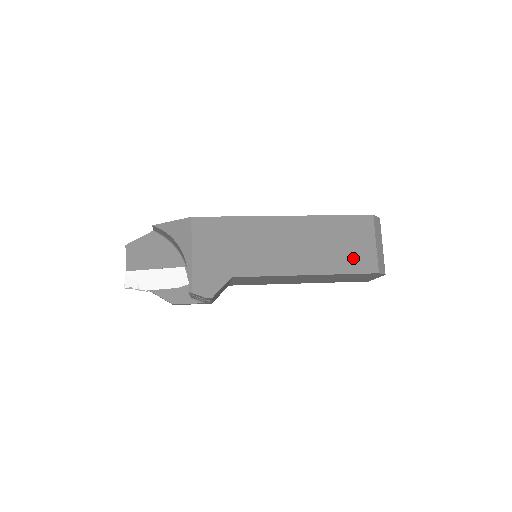
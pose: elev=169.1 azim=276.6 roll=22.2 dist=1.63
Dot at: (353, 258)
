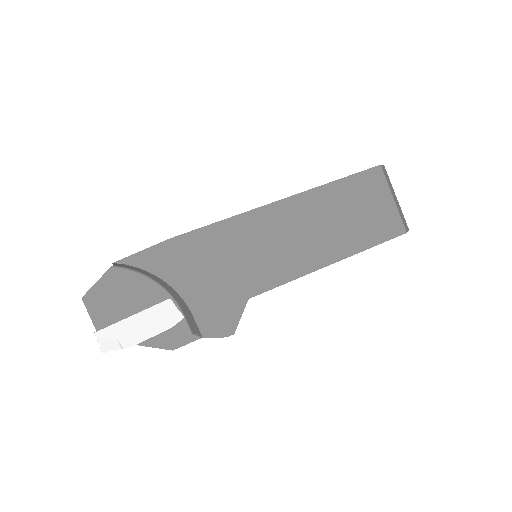
Dot at: (375, 225)
